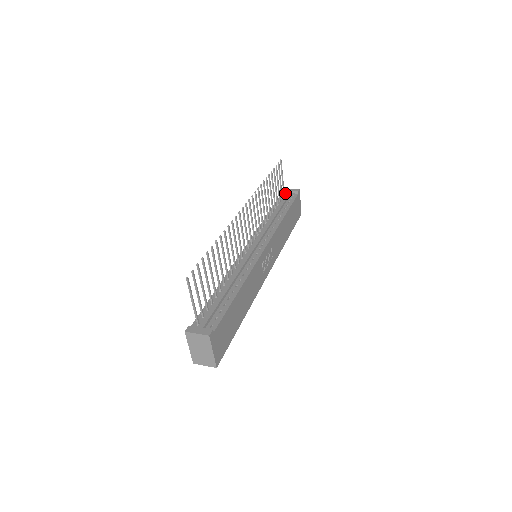
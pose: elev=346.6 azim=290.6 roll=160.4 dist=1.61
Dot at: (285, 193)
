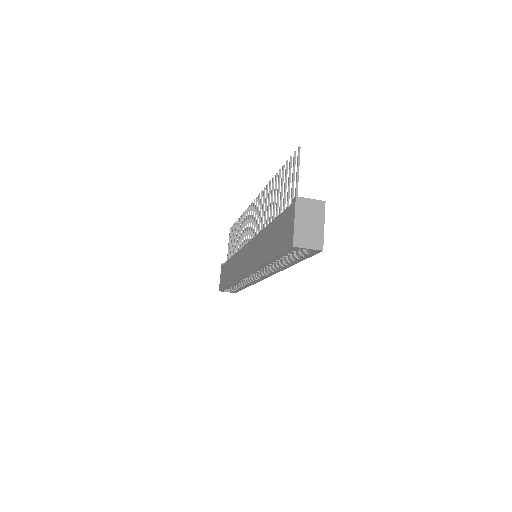
Dot at: occluded
